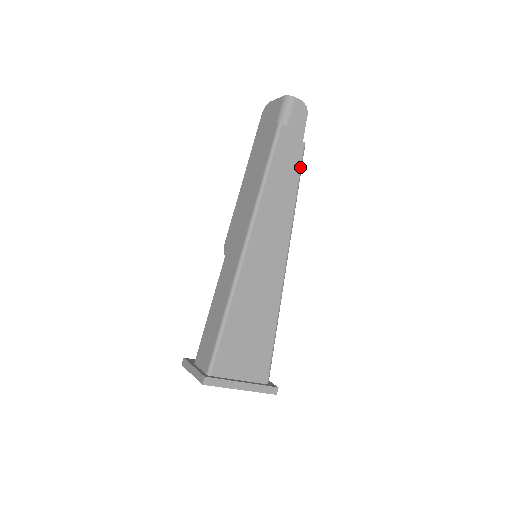
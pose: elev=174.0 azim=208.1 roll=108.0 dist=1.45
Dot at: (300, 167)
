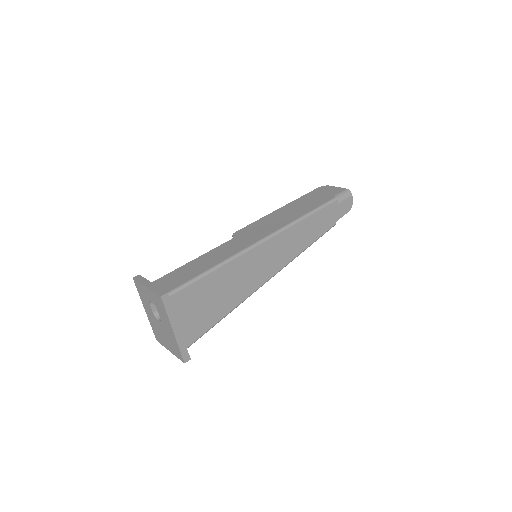
Dot at: (323, 233)
